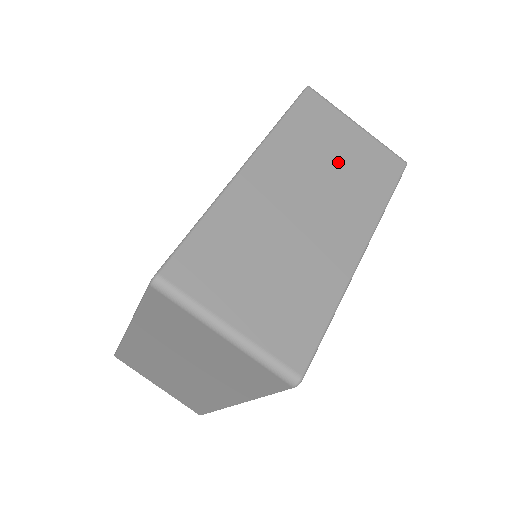
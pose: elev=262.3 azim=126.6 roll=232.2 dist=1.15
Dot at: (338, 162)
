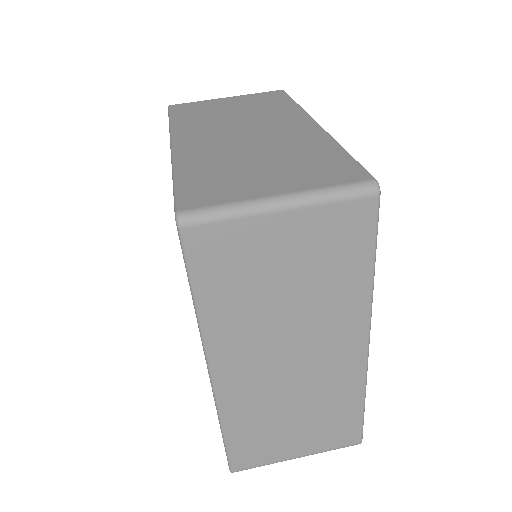
Dot at: (236, 111)
